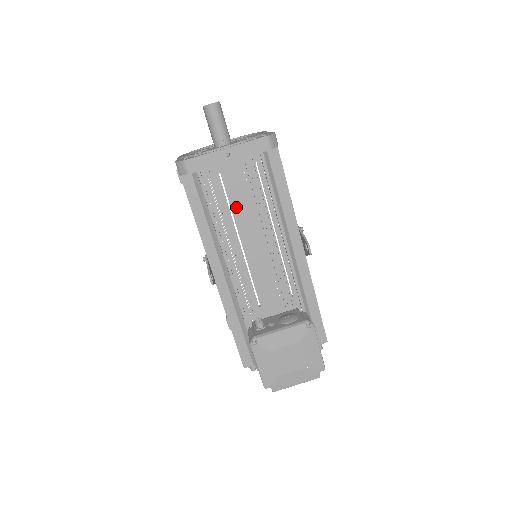
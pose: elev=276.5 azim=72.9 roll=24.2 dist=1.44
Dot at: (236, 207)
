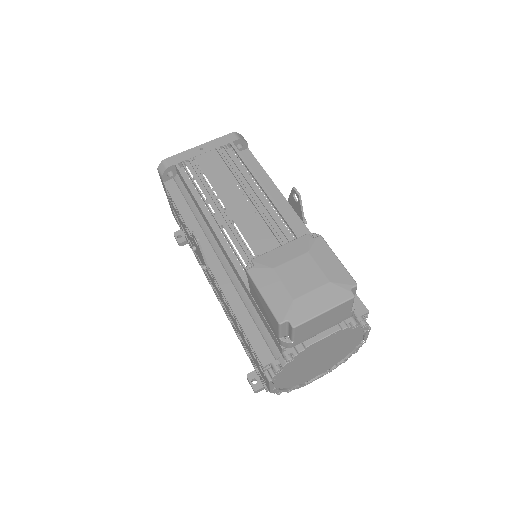
Dot at: (215, 182)
